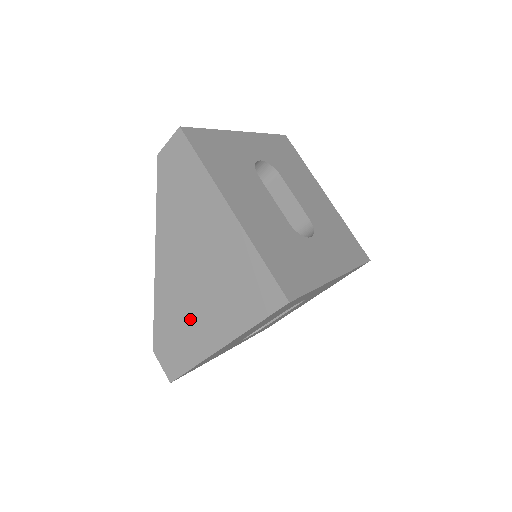
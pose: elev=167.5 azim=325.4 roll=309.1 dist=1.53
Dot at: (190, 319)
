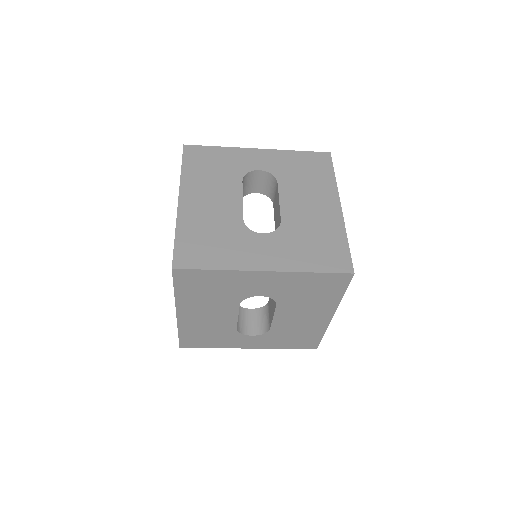
Dot at: occluded
